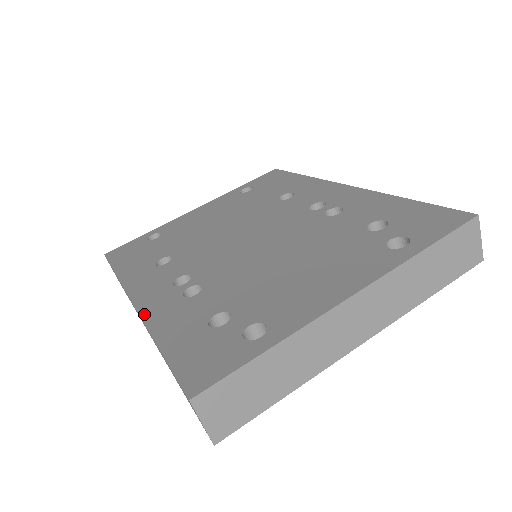
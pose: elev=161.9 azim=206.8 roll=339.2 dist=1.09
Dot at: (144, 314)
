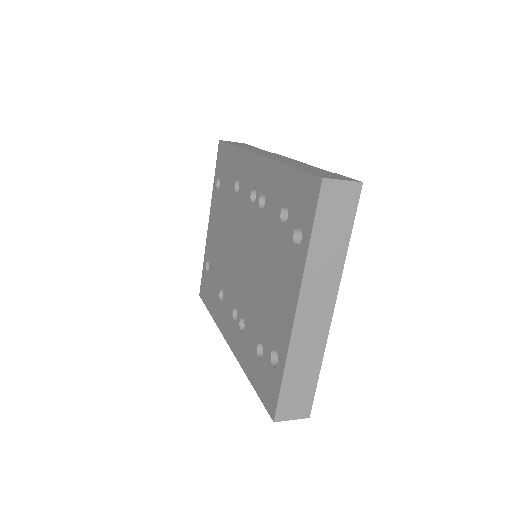
Dot at: (235, 354)
